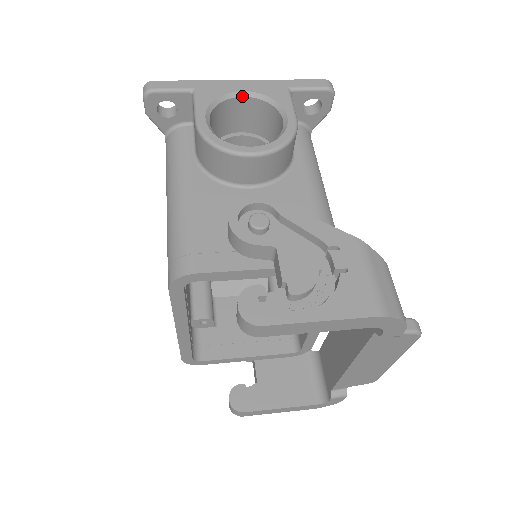
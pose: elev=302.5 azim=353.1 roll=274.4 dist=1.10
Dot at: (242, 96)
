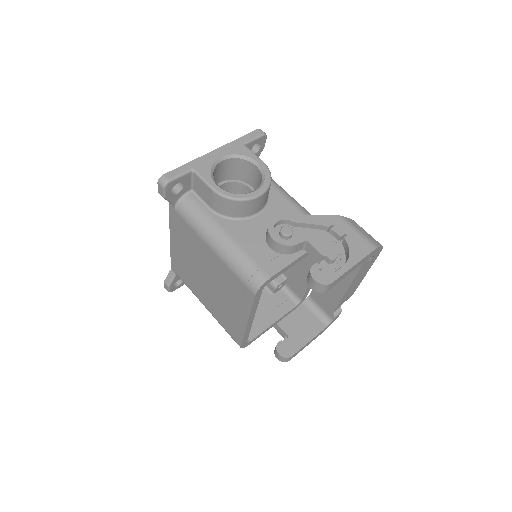
Dot at: (222, 161)
